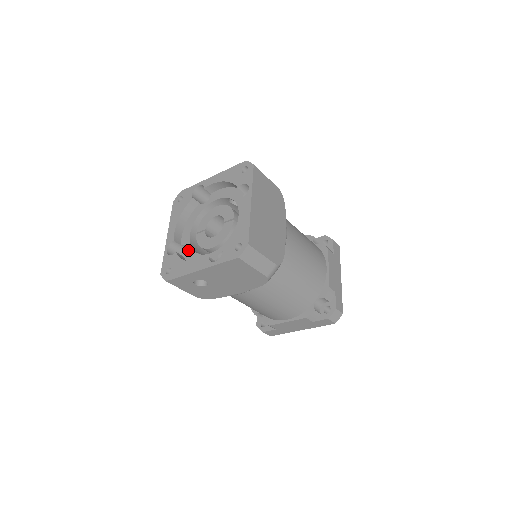
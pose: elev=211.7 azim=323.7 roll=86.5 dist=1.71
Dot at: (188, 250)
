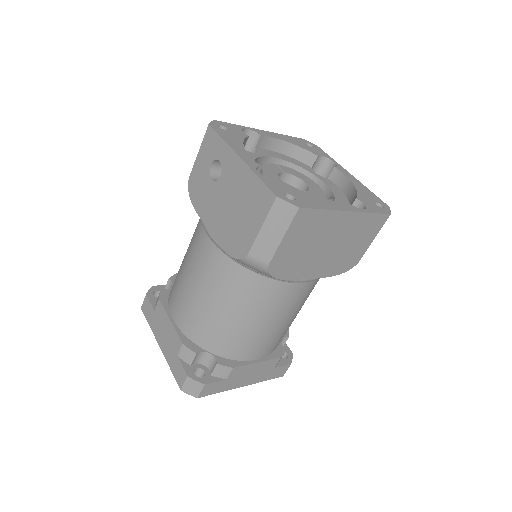
Dot at: (254, 154)
